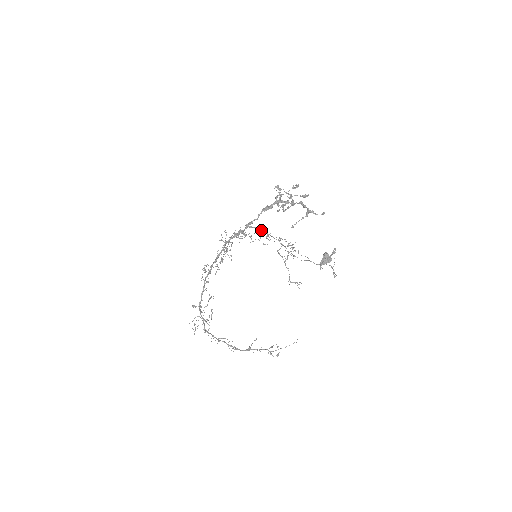
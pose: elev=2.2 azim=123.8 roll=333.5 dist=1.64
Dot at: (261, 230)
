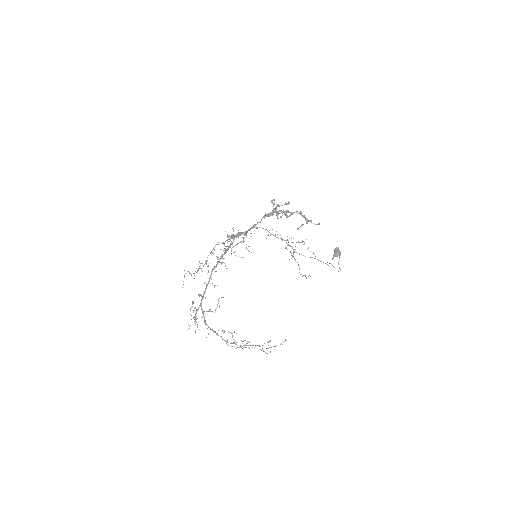
Dot at: occluded
